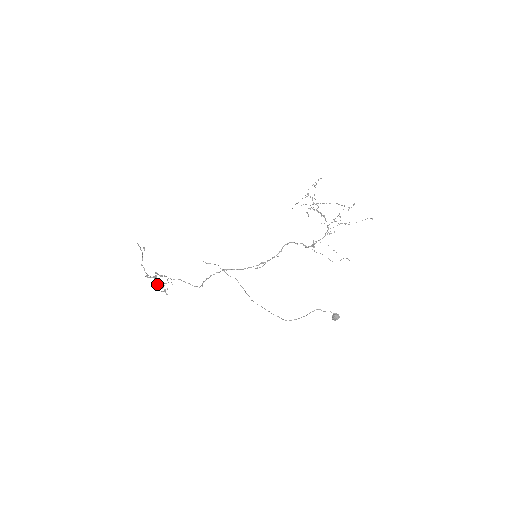
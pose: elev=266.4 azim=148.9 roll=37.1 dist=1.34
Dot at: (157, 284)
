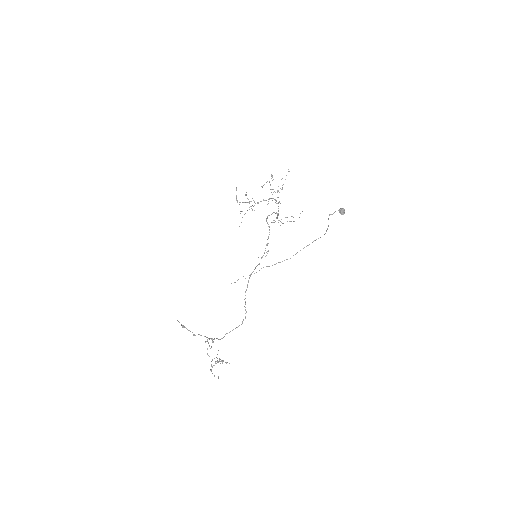
Dot at: (211, 370)
